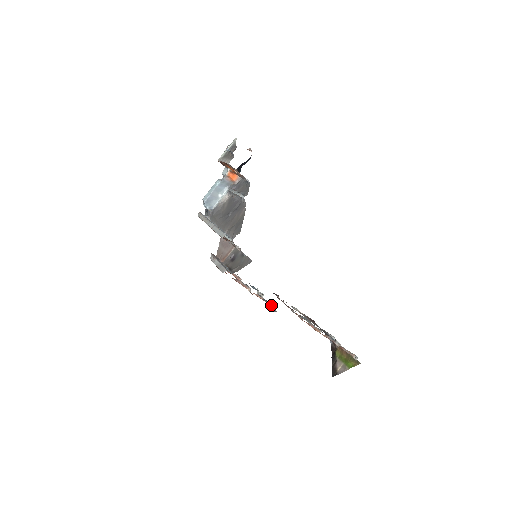
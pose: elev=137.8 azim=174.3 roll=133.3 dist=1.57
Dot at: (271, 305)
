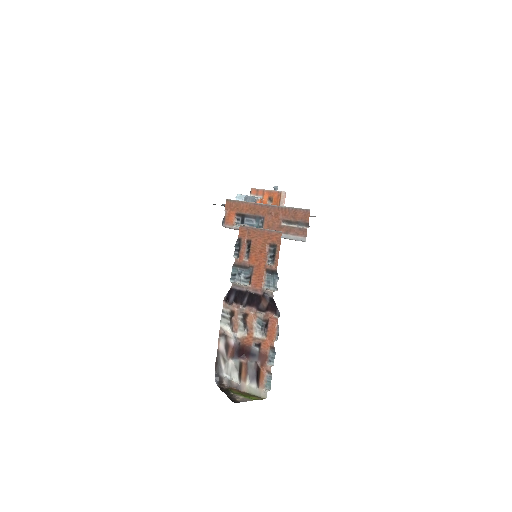
Dot at: (268, 289)
